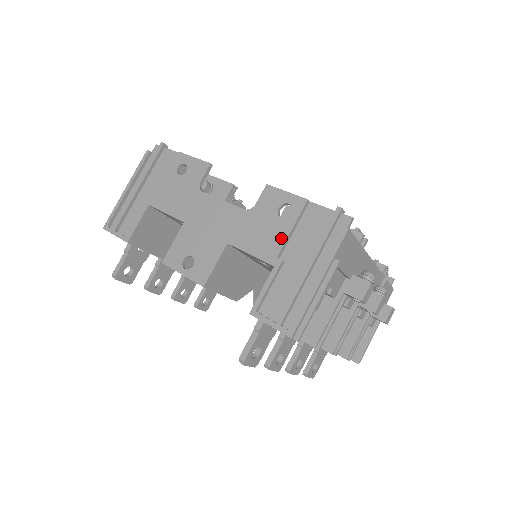
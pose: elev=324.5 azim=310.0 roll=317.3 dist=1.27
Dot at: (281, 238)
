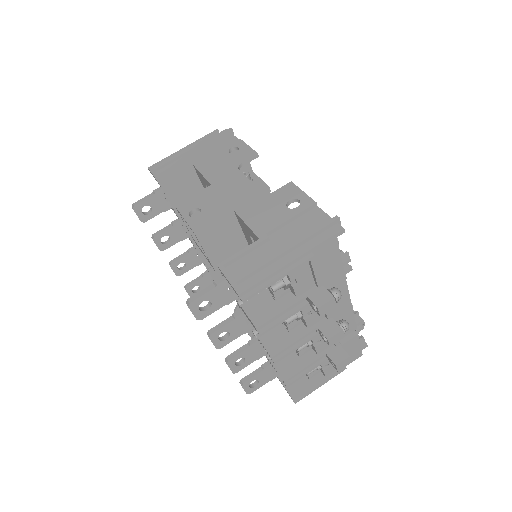
Dot at: (278, 221)
